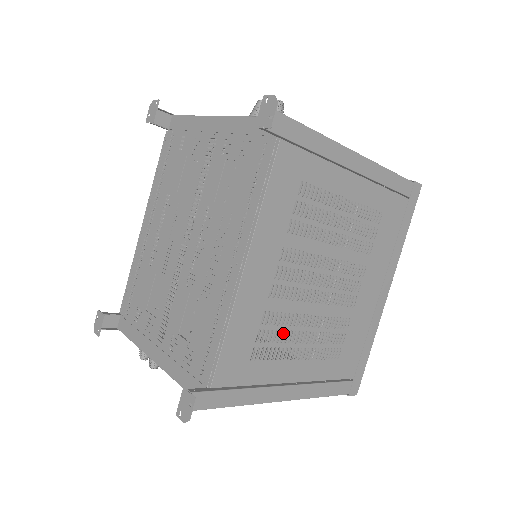
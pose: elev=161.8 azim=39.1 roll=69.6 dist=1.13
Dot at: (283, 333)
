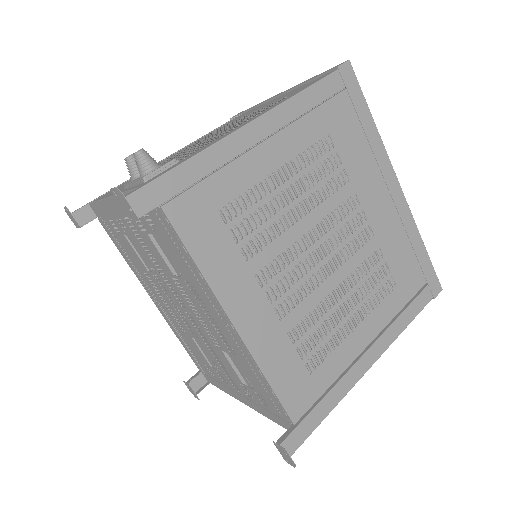
Dot at: (321, 327)
